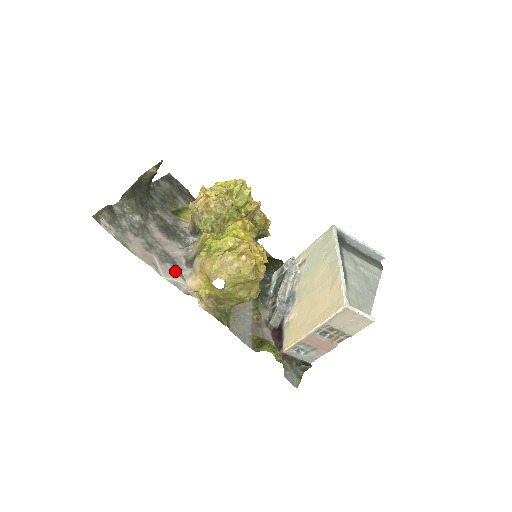
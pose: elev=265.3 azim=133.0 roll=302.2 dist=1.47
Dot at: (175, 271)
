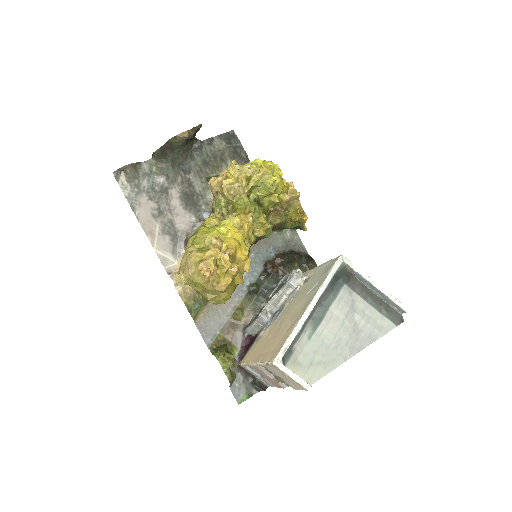
Dot at: (170, 246)
